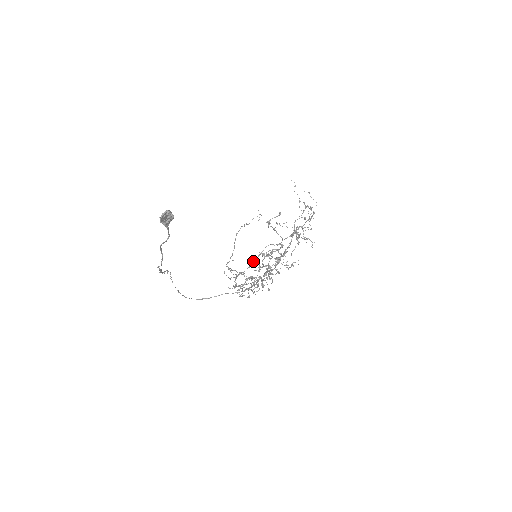
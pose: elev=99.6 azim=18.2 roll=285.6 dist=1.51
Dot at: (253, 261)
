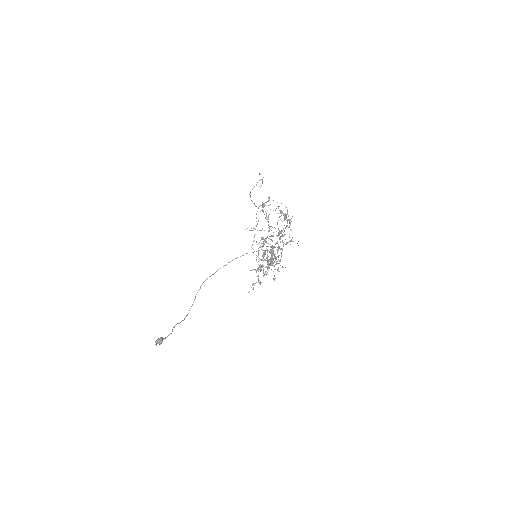
Dot at: (260, 247)
